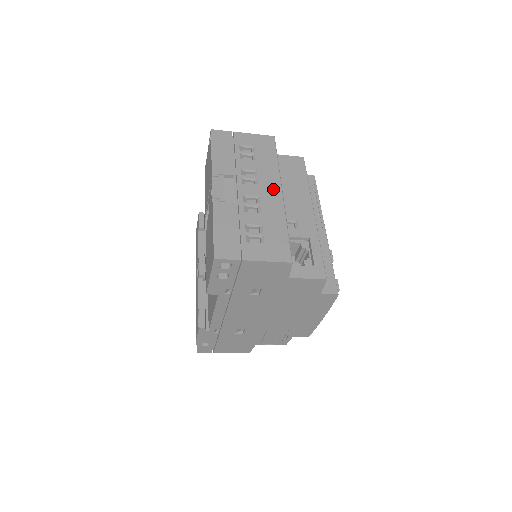
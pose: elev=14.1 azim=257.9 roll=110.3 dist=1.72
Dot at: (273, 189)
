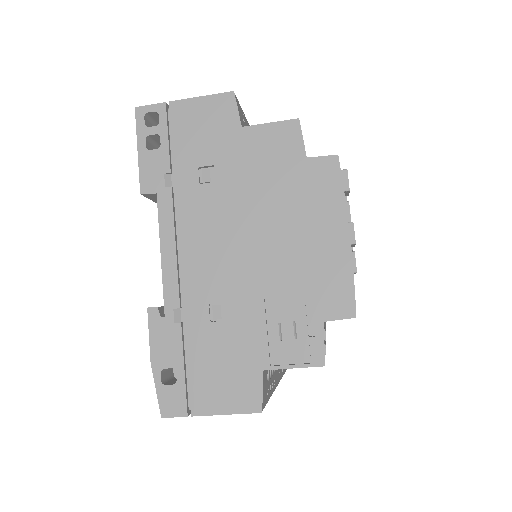
Dot at: occluded
